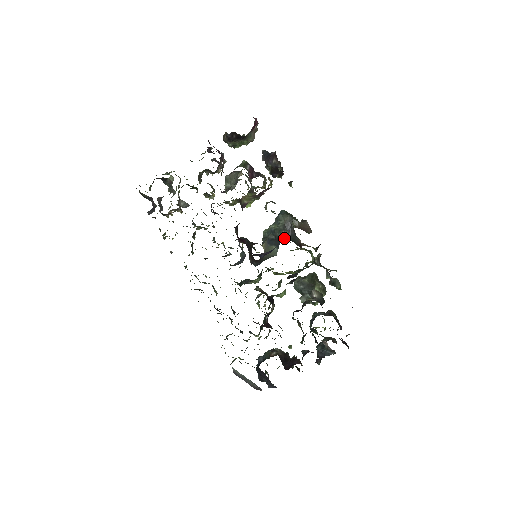
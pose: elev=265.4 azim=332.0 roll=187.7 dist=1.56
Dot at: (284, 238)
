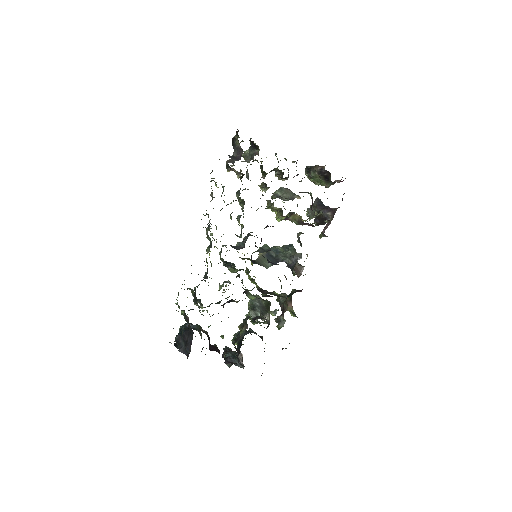
Dot at: (287, 264)
